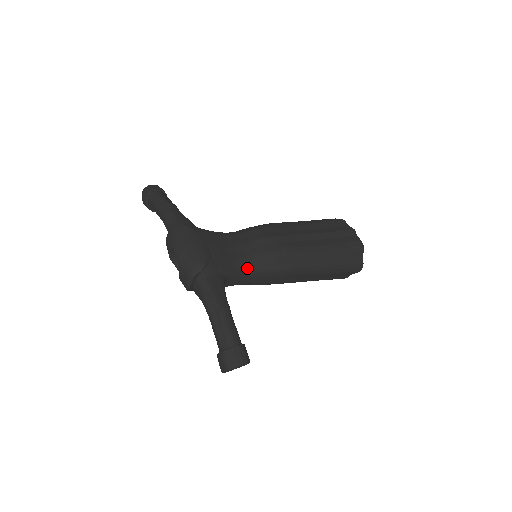
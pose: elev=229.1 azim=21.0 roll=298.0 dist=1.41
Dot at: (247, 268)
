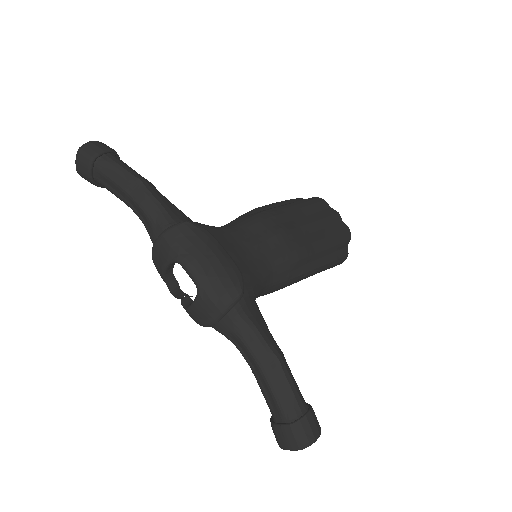
Dot at: (268, 281)
